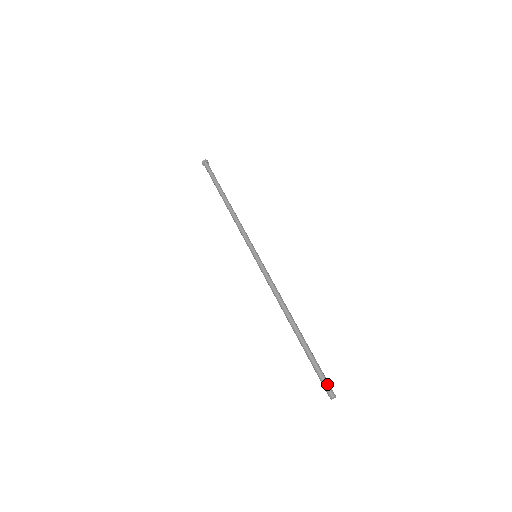
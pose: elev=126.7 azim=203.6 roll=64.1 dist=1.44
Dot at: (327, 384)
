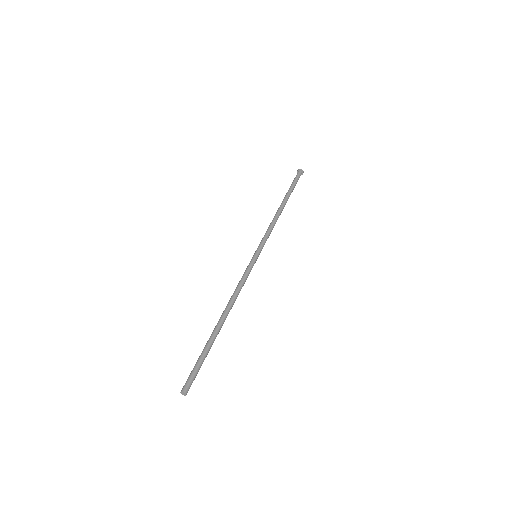
Dot at: (187, 379)
